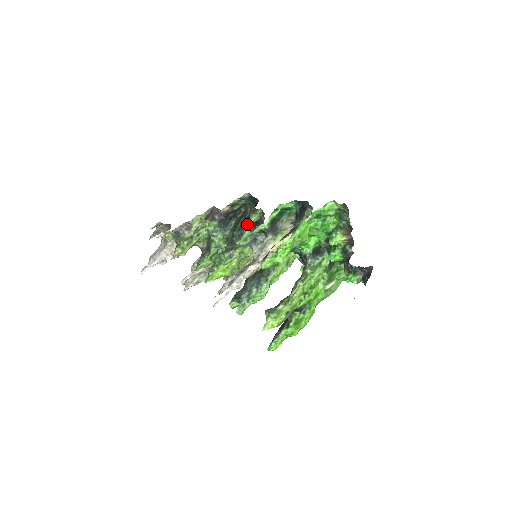
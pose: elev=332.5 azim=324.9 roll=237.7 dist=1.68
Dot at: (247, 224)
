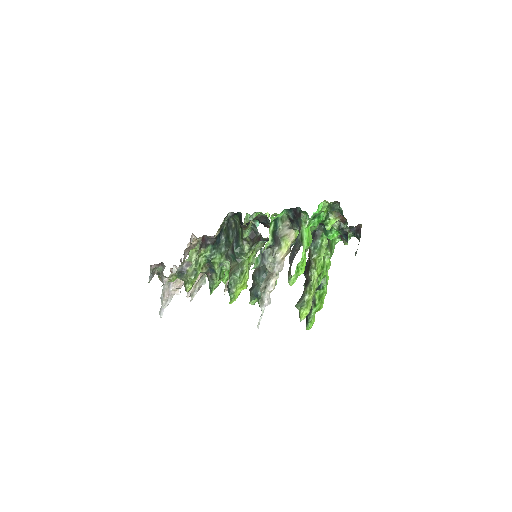
Dot at: (243, 239)
